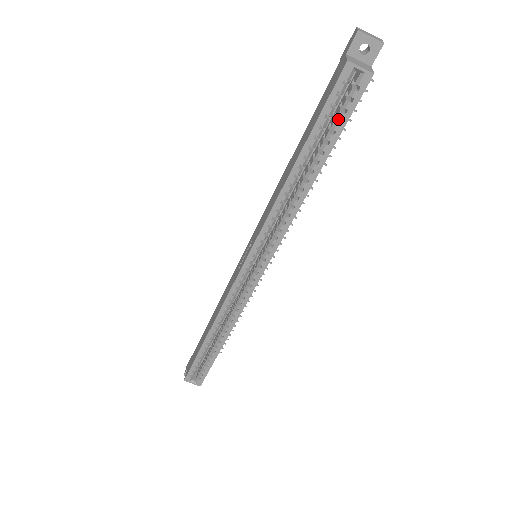
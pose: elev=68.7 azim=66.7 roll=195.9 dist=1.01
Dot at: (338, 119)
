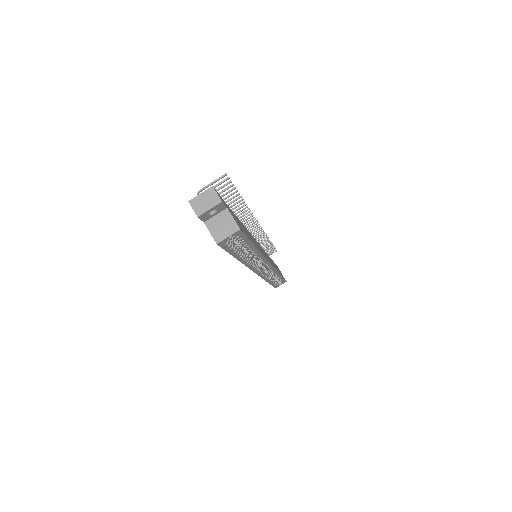
Dot at: occluded
